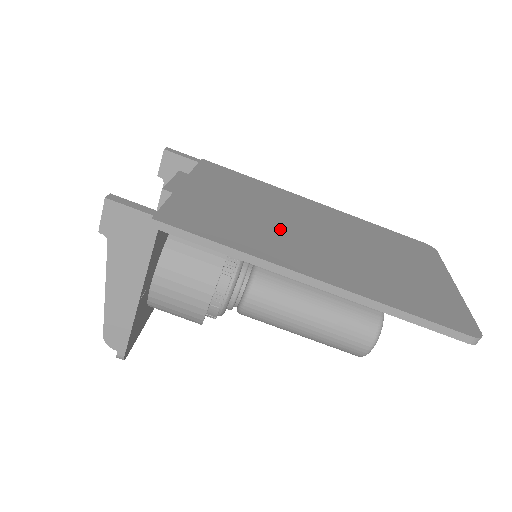
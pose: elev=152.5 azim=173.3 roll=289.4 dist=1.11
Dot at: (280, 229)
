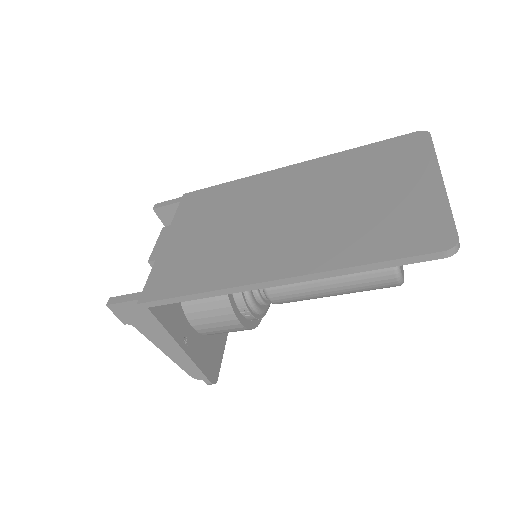
Dot at: (245, 236)
